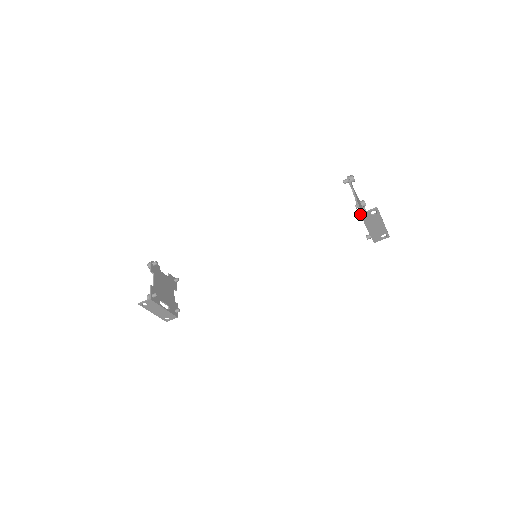
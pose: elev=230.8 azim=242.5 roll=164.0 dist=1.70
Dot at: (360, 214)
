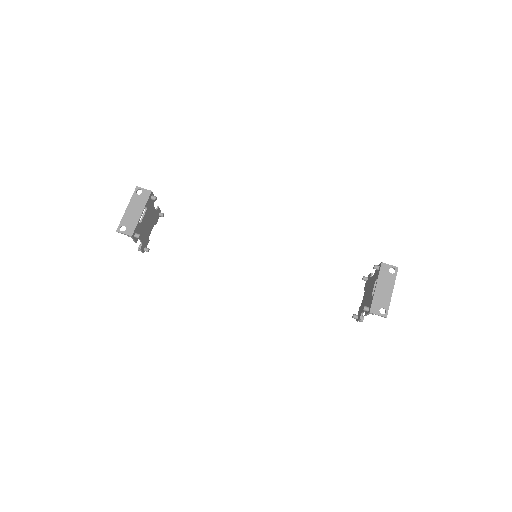
Dot at: (382, 262)
